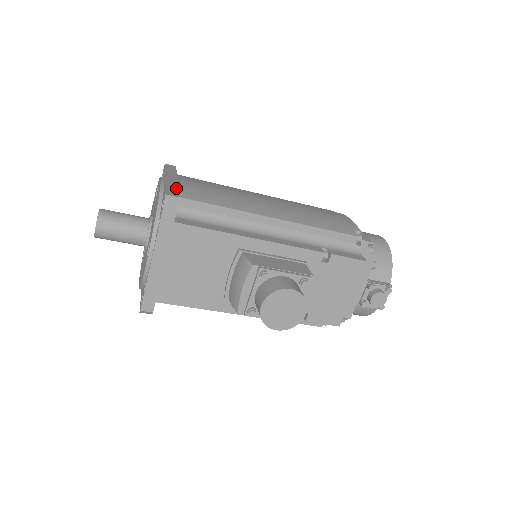
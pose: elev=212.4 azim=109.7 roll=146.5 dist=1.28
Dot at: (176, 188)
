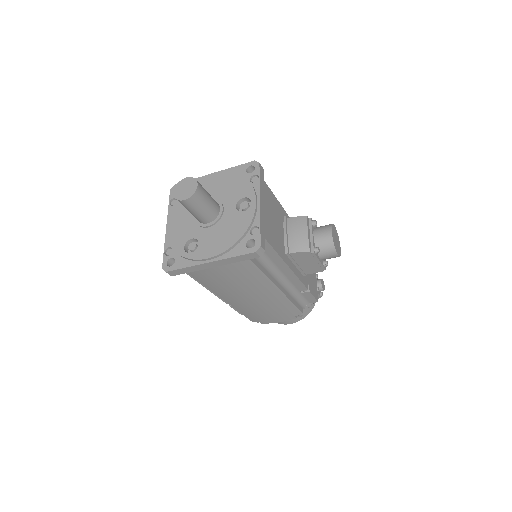
Dot at: occluded
